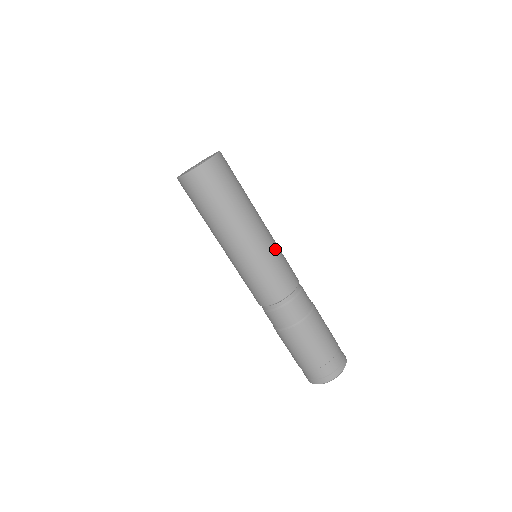
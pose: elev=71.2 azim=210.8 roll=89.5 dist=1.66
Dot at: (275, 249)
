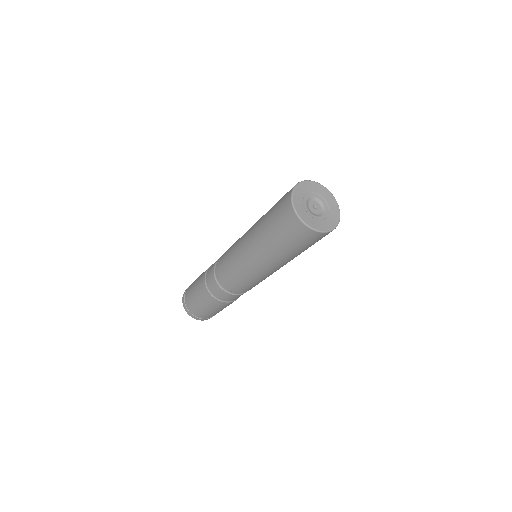
Dot at: (264, 278)
